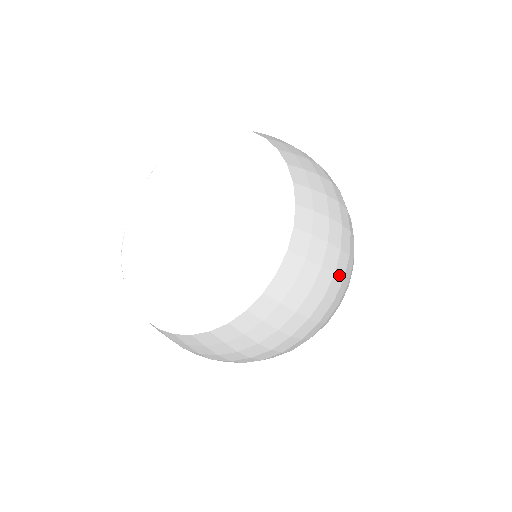
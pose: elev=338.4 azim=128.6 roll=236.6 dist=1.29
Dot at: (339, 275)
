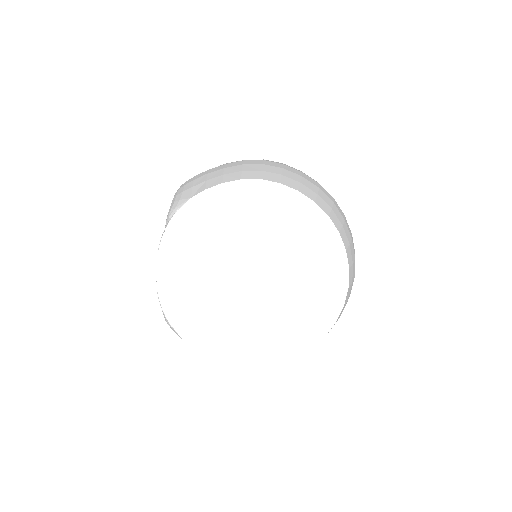
Dot at: occluded
